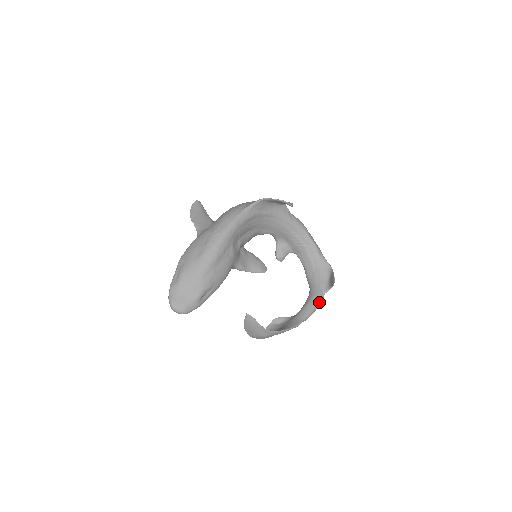
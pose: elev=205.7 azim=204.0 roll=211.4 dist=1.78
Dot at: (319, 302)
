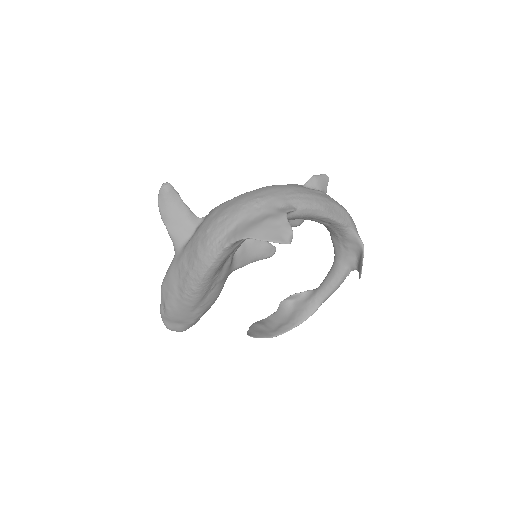
Dot at: (343, 281)
